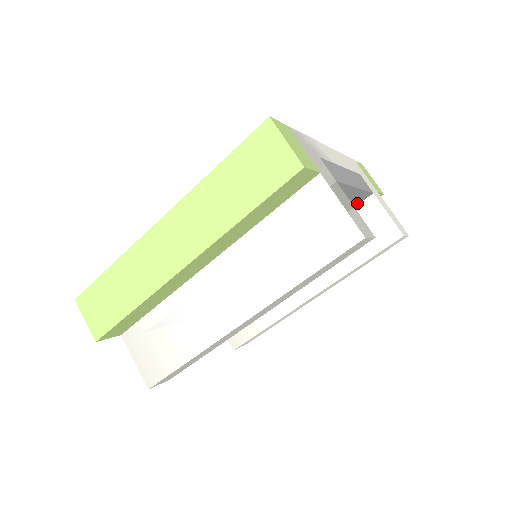
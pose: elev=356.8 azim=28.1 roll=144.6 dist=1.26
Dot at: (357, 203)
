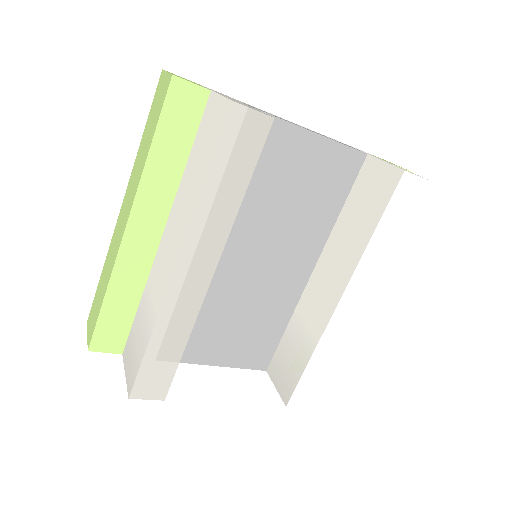
Dot at: (353, 171)
